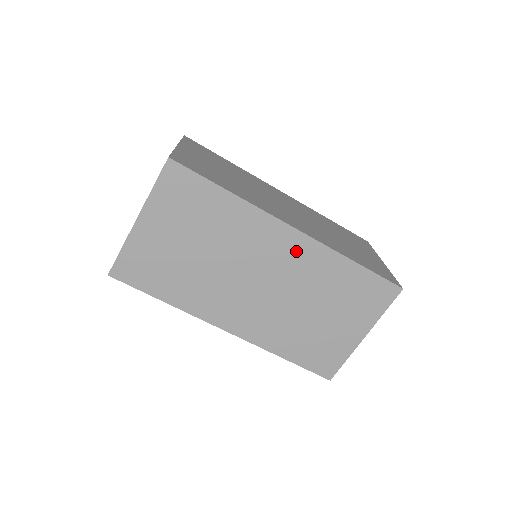
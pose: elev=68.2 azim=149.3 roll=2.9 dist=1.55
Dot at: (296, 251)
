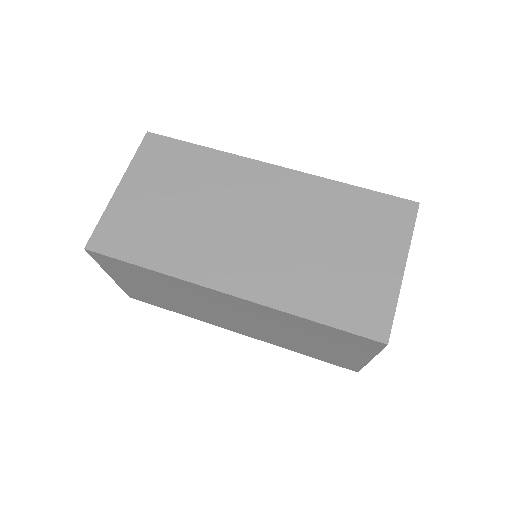
Dot at: (245, 306)
